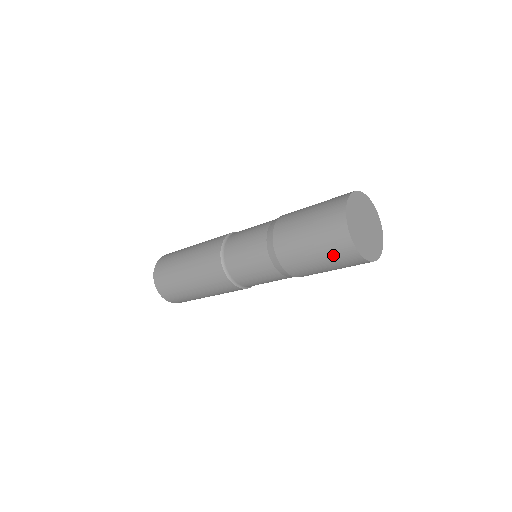
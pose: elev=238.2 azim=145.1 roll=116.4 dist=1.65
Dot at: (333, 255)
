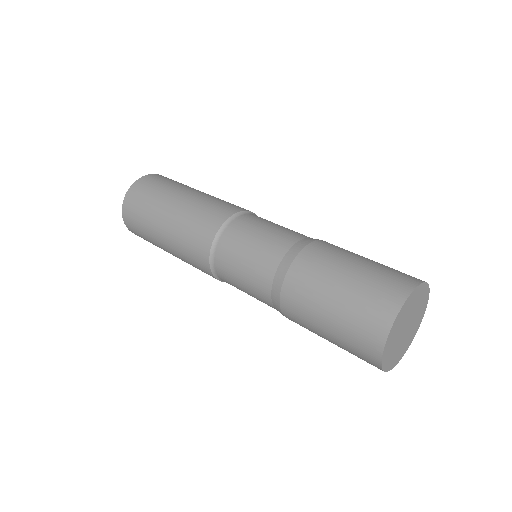
Dot at: (351, 353)
